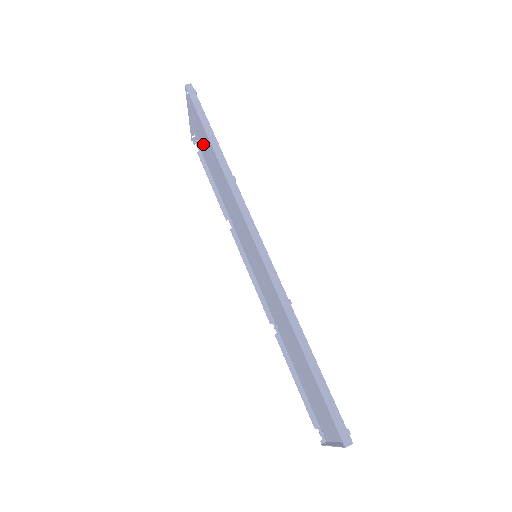
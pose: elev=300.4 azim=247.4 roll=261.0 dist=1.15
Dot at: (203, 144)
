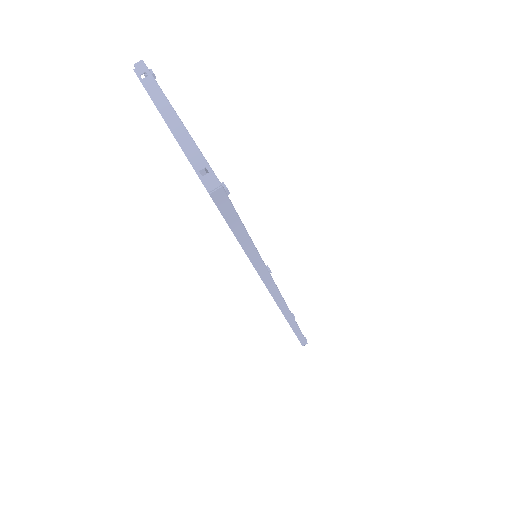
Dot at: occluded
